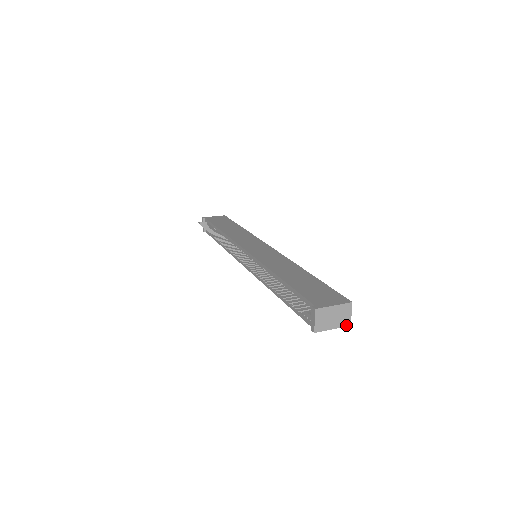
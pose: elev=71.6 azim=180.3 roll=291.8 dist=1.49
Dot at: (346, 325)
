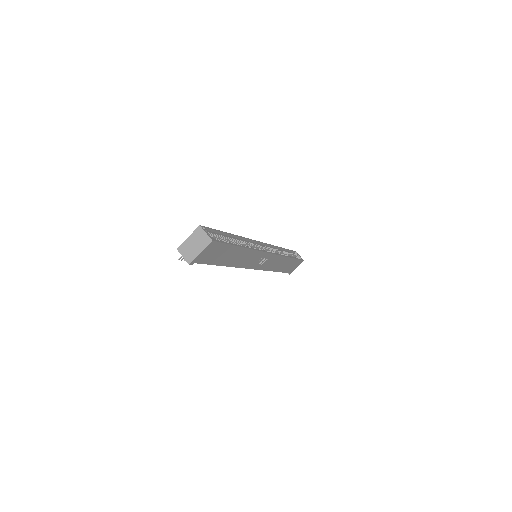
Dot at: (209, 243)
